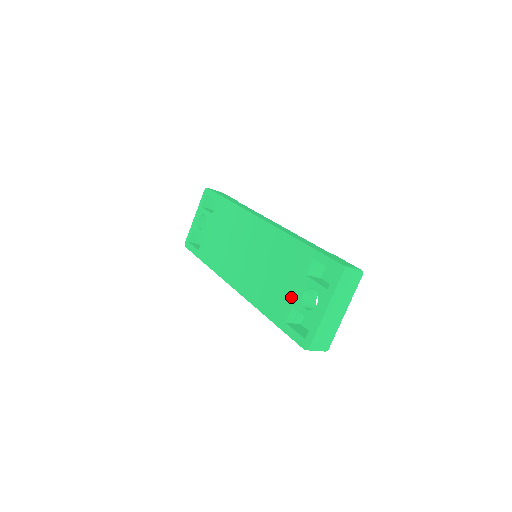
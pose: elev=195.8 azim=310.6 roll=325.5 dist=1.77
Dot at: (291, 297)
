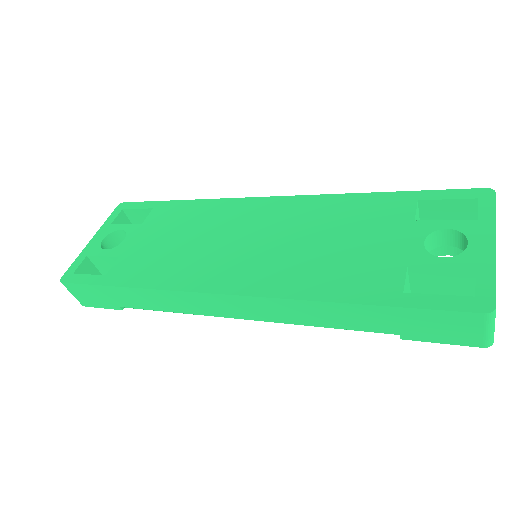
Dot at: (396, 255)
